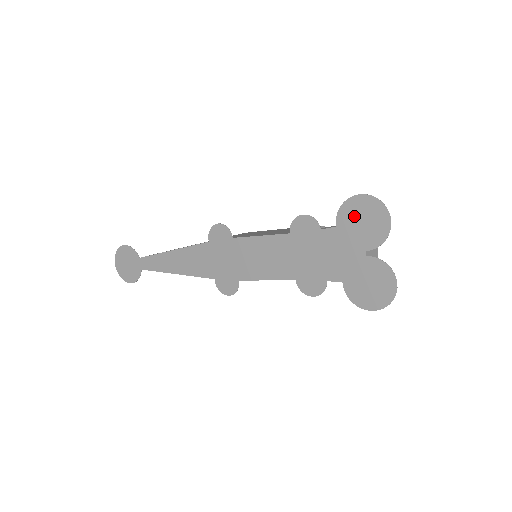
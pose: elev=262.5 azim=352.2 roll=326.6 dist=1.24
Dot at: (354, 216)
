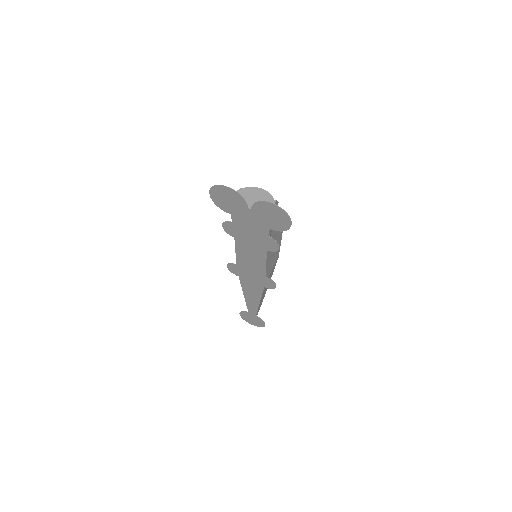
Dot at: (224, 203)
